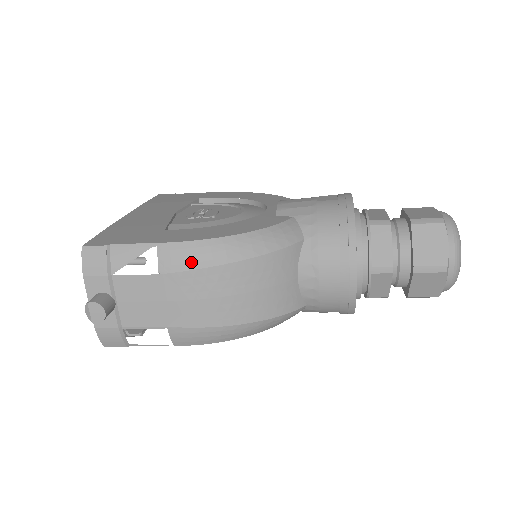
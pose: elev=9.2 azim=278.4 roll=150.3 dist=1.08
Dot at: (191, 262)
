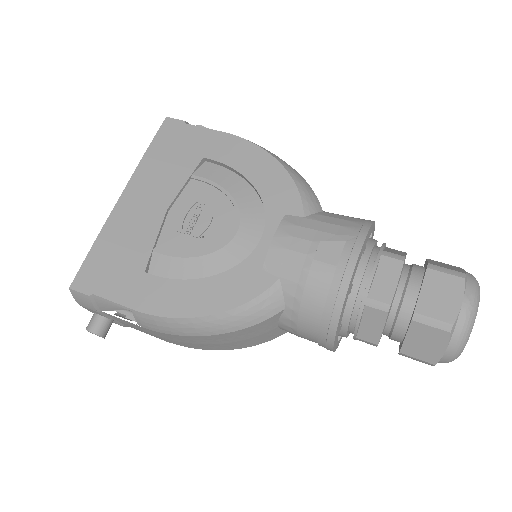
Dot at: (164, 330)
